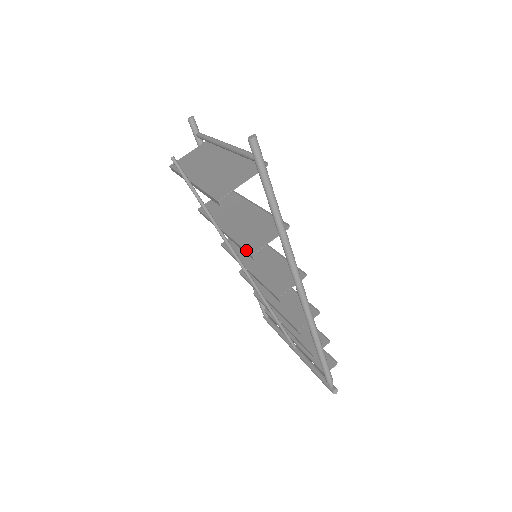
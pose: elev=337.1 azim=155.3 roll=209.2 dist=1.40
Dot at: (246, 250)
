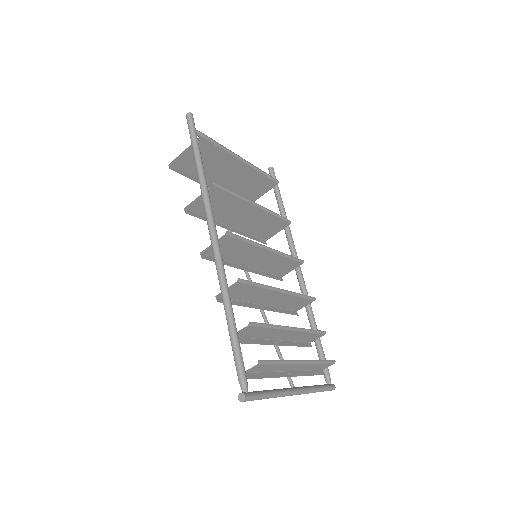
Dot at: (192, 211)
